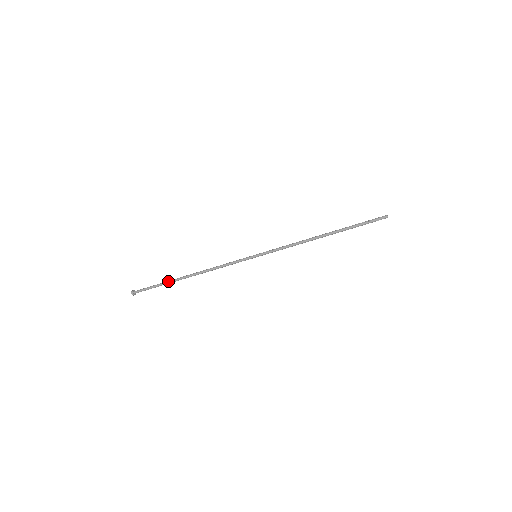
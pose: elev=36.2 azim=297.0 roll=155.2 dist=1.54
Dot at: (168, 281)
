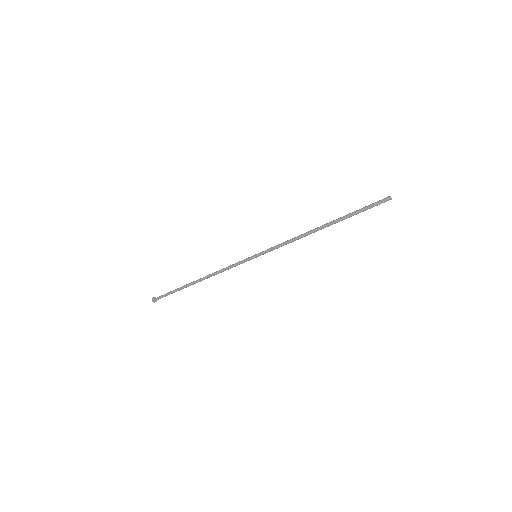
Dot at: (181, 287)
